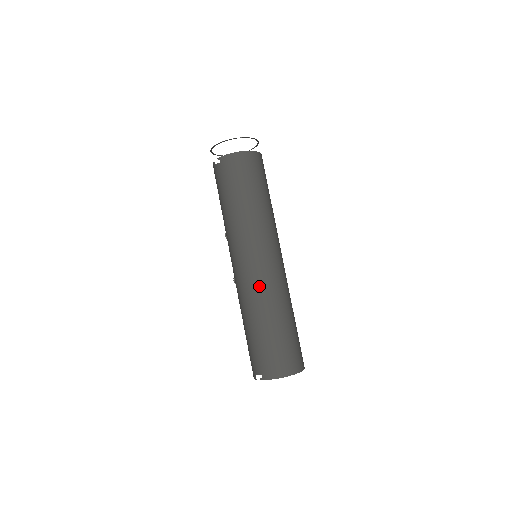
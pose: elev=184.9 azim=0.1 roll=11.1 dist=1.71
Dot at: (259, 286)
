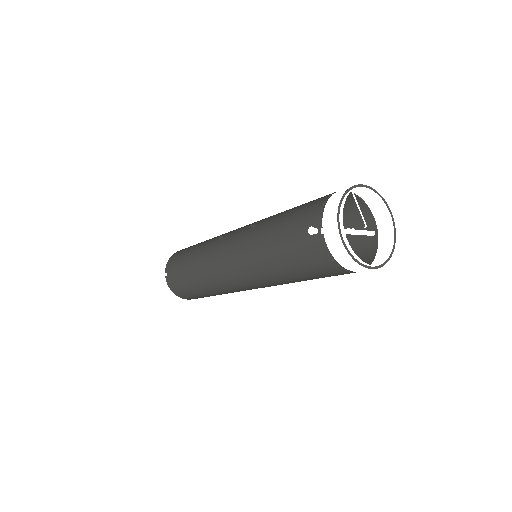
Dot at: (216, 281)
